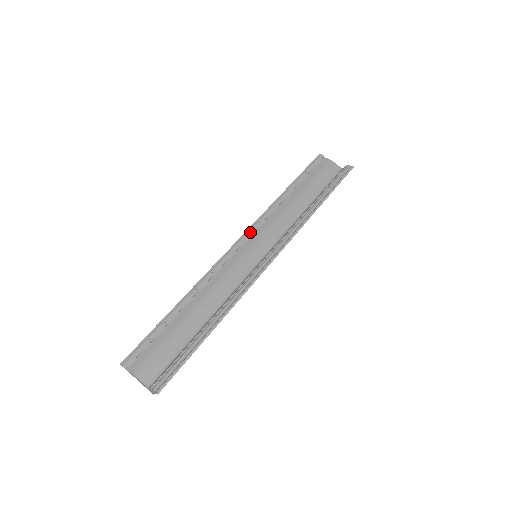
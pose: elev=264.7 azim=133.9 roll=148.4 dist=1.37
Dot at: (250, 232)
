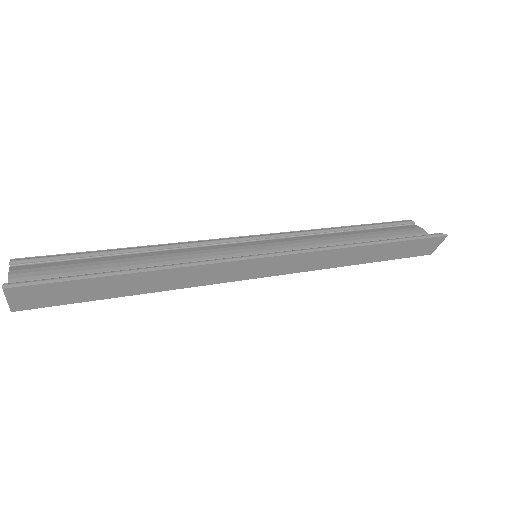
Dot at: (267, 235)
